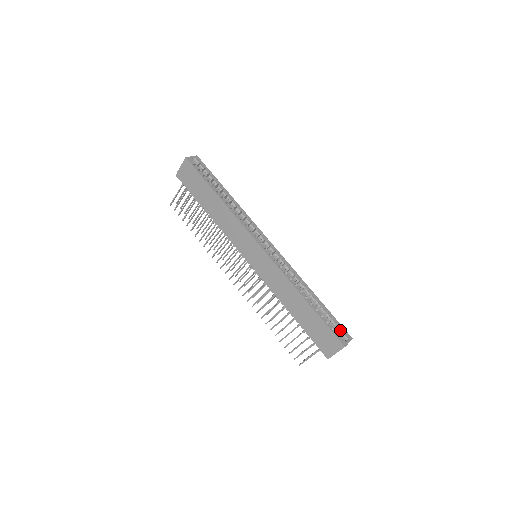
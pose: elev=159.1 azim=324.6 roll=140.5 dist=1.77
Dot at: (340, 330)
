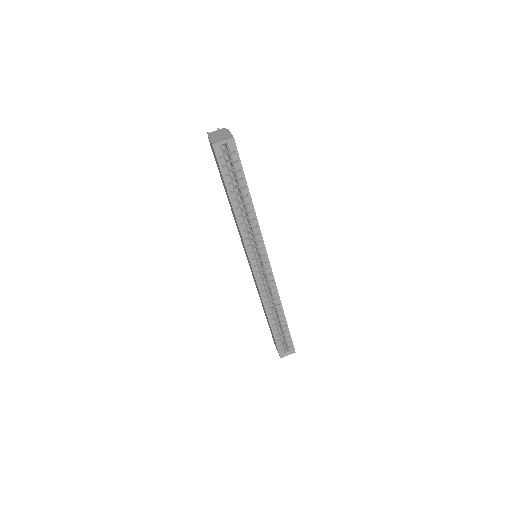
Dot at: (288, 345)
